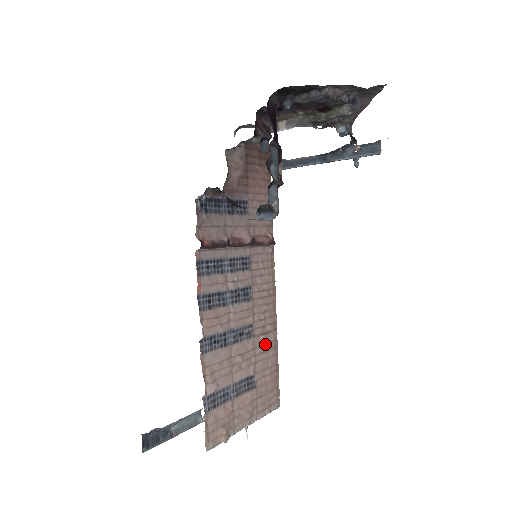
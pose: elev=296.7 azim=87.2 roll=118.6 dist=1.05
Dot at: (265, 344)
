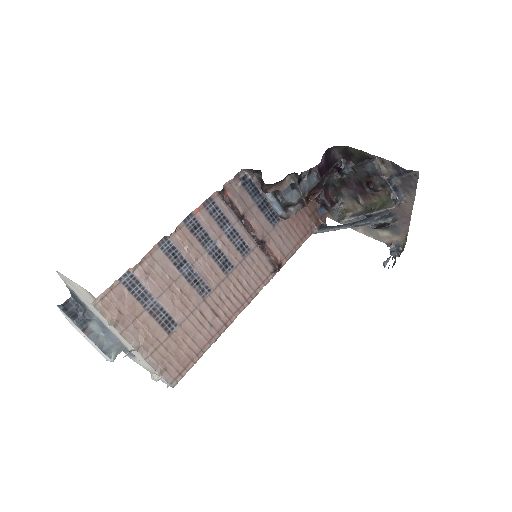
Dot at: (207, 319)
